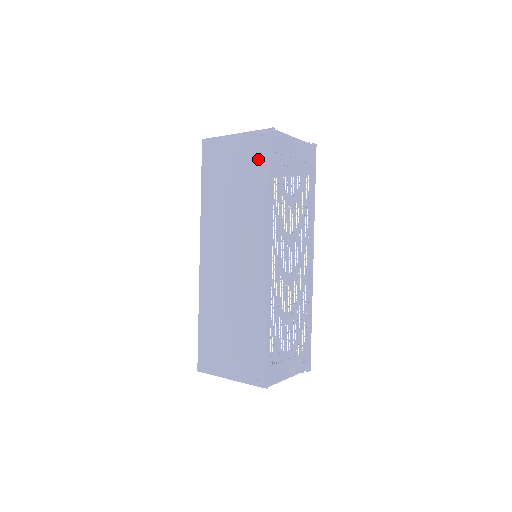
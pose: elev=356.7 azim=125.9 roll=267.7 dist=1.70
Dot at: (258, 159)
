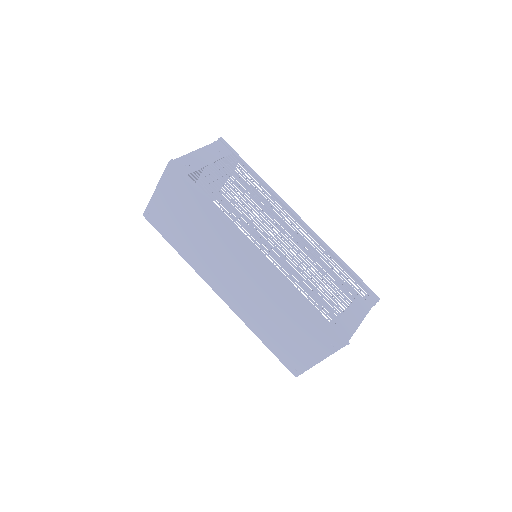
Dot at: (182, 191)
